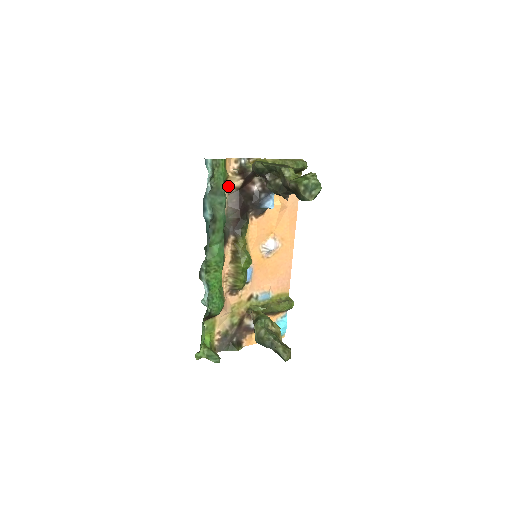
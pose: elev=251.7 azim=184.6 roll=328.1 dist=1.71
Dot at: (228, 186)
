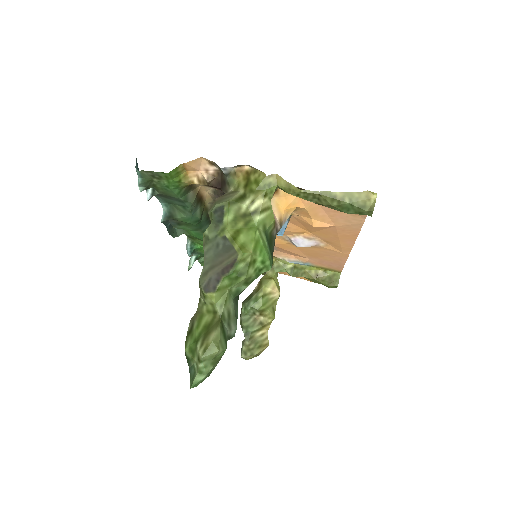
Dot at: occluded
